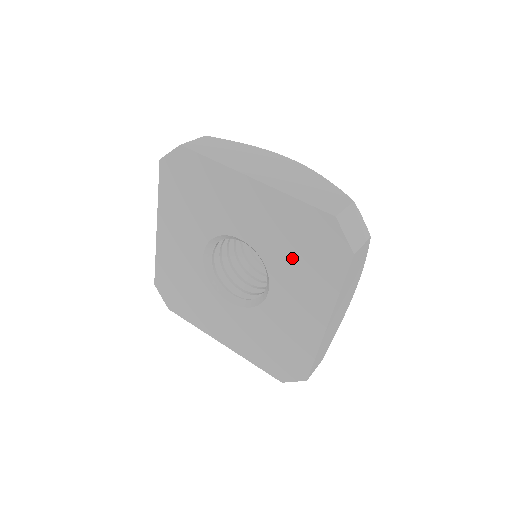
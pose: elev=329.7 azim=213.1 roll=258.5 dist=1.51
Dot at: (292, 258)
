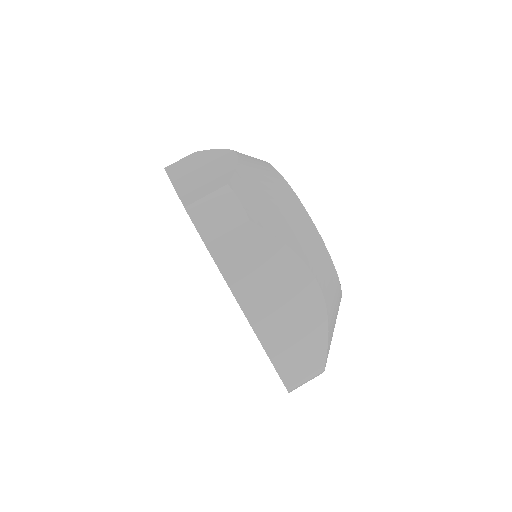
Dot at: occluded
